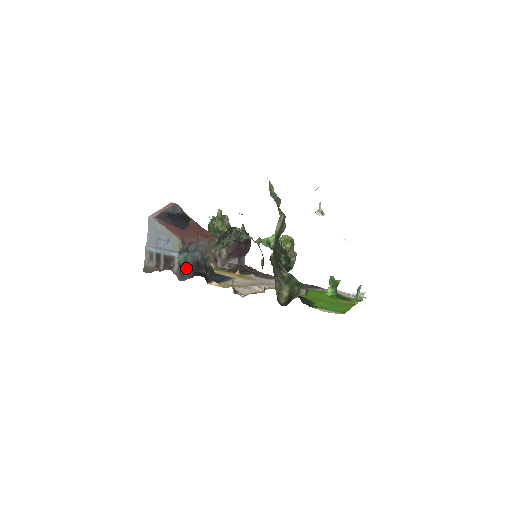
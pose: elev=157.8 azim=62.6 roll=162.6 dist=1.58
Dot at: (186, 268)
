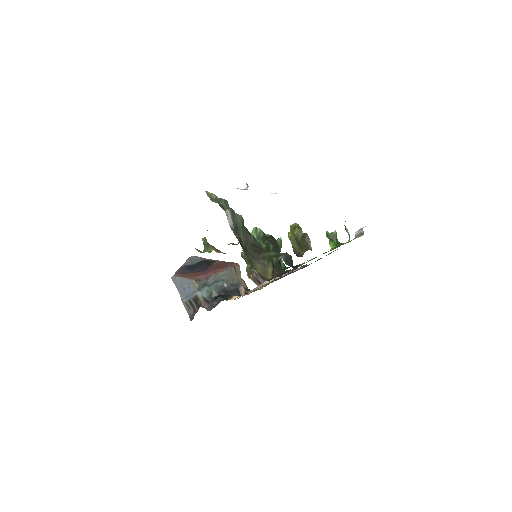
Dot at: occluded
